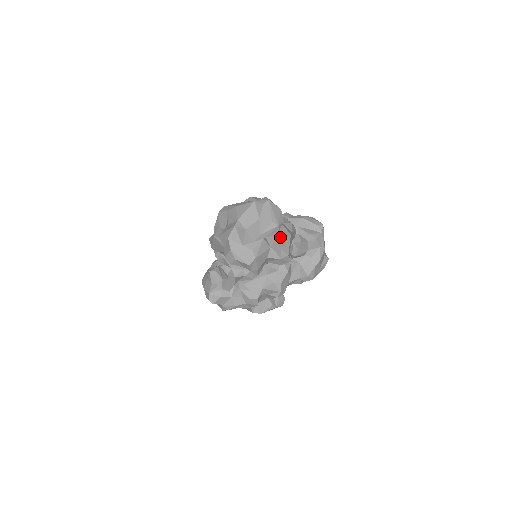
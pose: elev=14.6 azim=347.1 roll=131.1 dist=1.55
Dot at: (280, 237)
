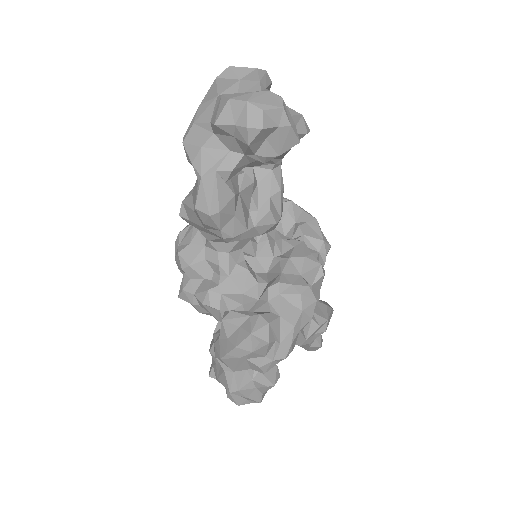
Dot at: occluded
